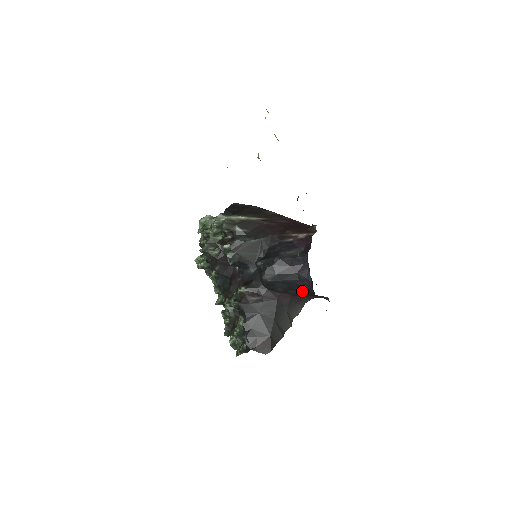
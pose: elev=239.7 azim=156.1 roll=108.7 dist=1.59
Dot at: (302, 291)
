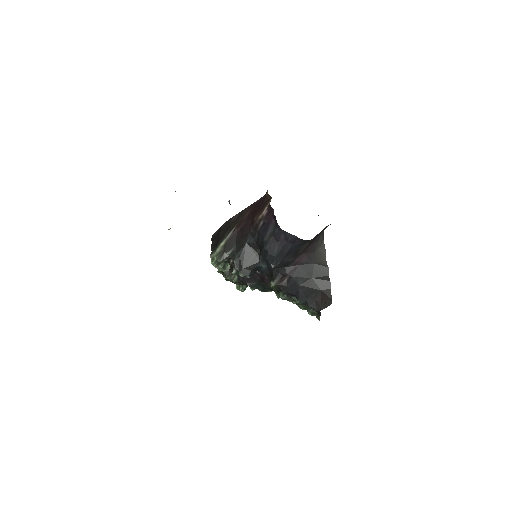
Dot at: (305, 244)
